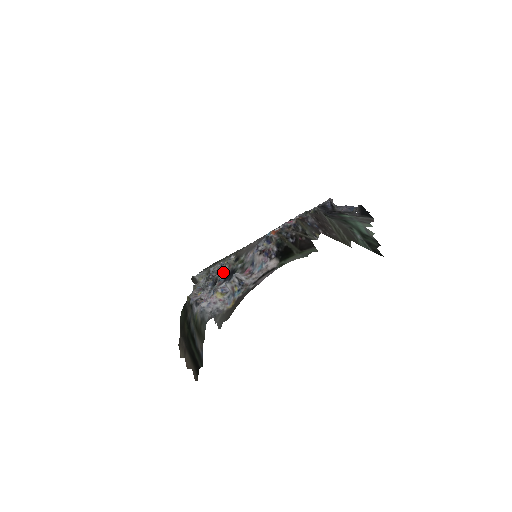
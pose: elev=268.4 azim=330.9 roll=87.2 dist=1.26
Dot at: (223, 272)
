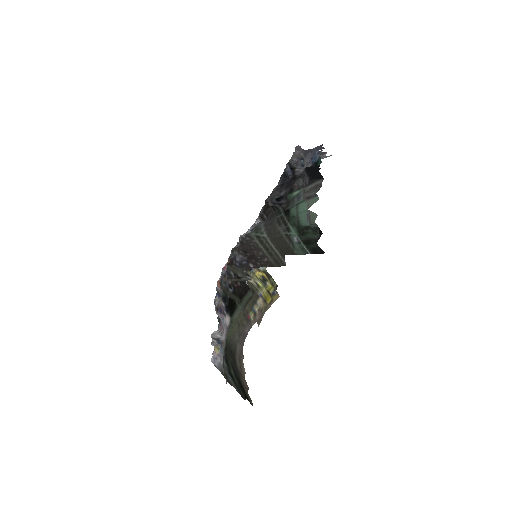
Dot at: occluded
